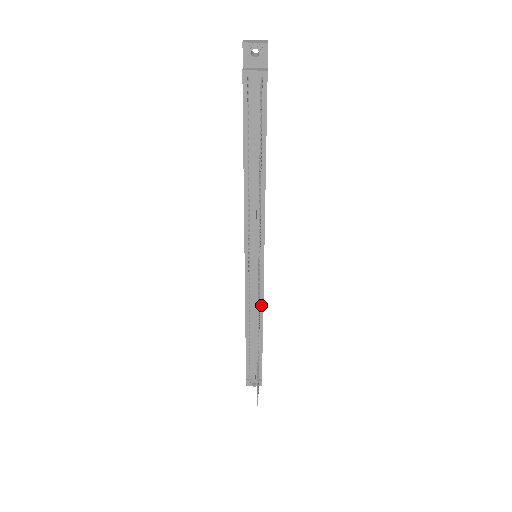
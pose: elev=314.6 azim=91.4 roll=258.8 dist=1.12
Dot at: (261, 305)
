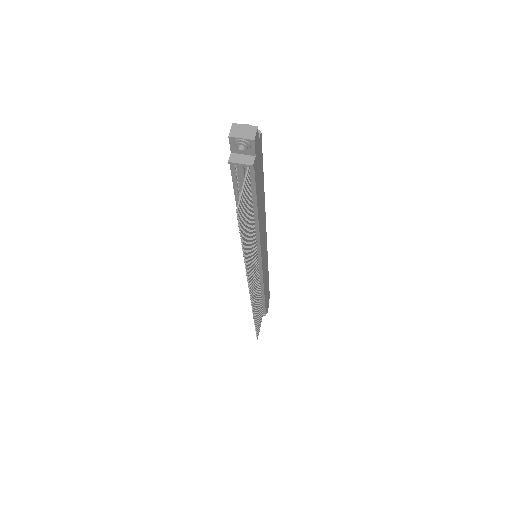
Dot at: (262, 283)
